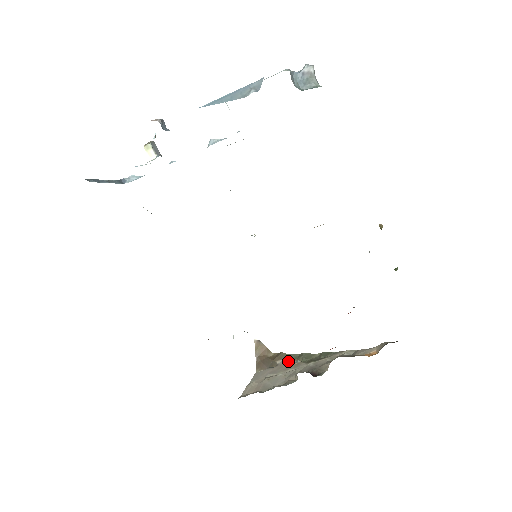
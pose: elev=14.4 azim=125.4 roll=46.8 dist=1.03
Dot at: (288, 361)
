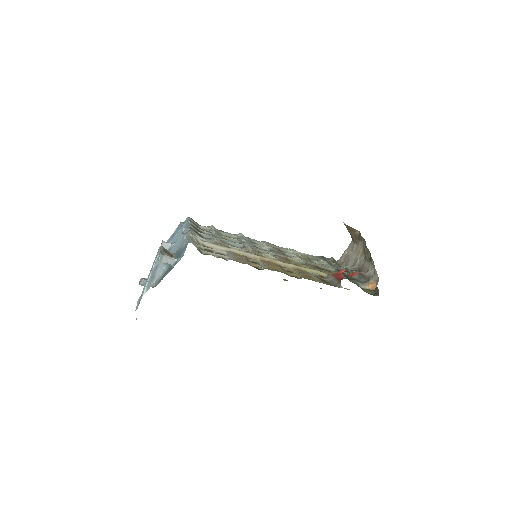
Dot at: (362, 245)
